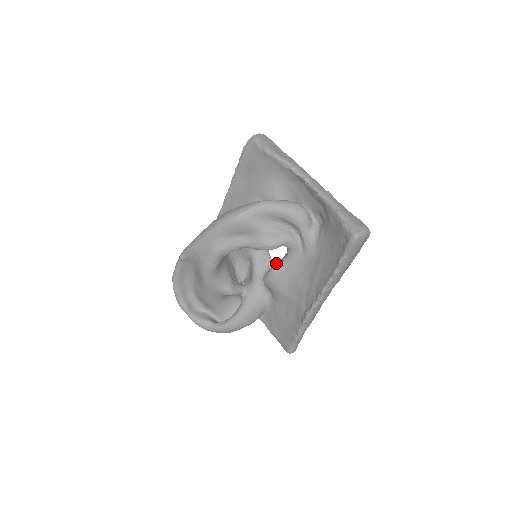
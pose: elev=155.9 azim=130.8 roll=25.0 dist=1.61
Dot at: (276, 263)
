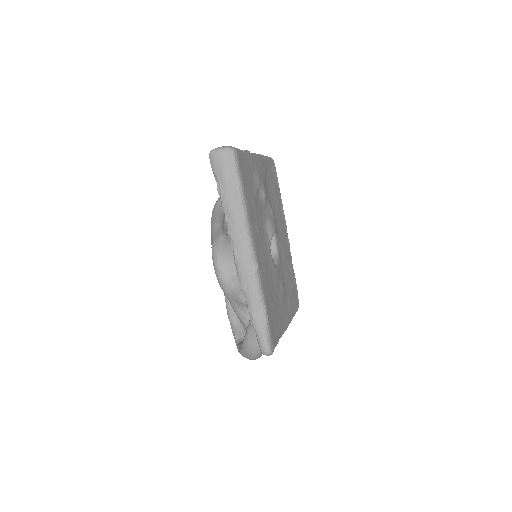
Dot at: occluded
